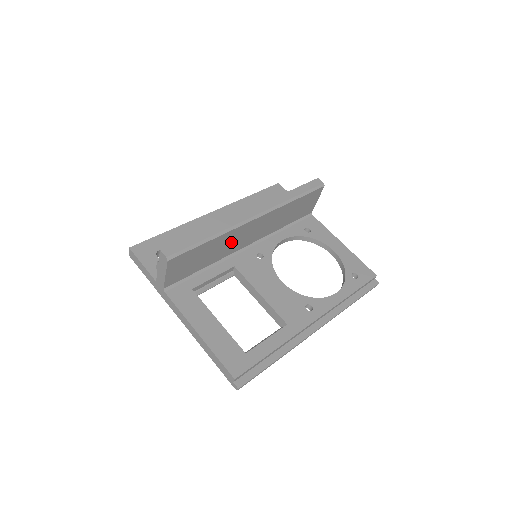
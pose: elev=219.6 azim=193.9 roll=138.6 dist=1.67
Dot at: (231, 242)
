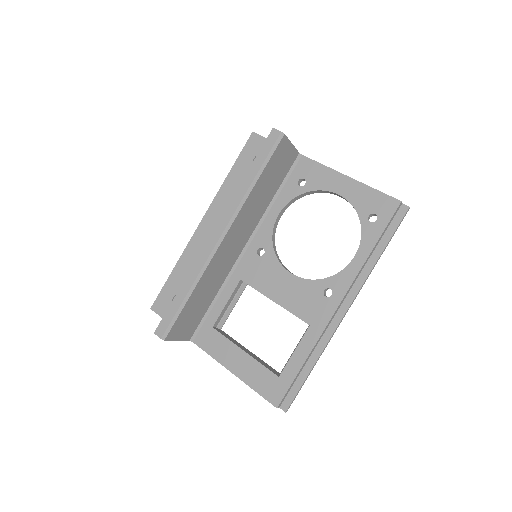
Dot at: (218, 269)
